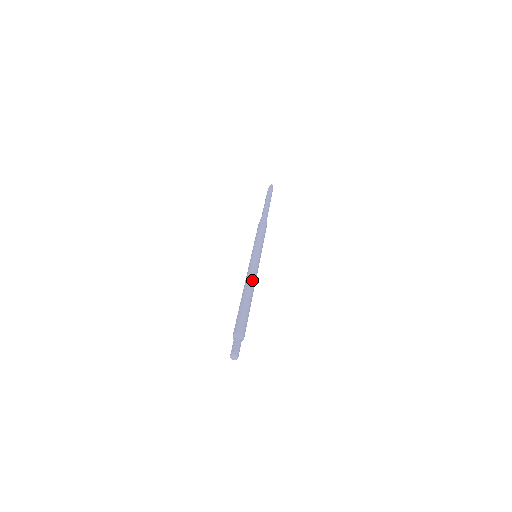
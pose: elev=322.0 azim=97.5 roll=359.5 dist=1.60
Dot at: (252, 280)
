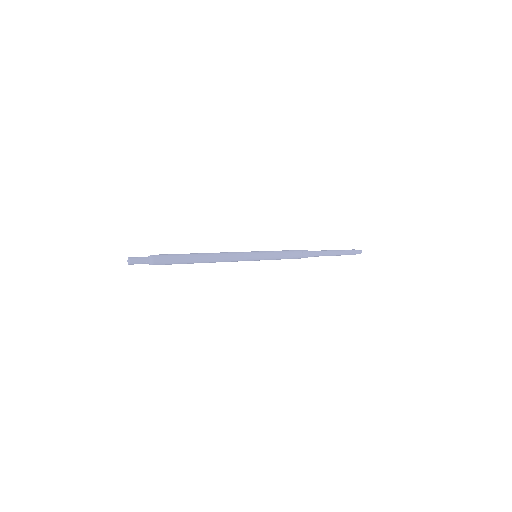
Dot at: (219, 253)
